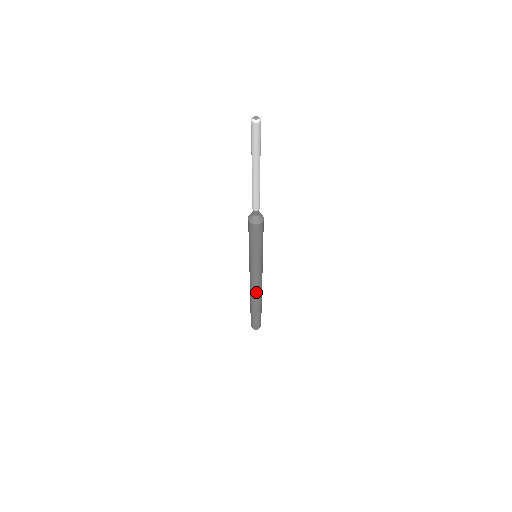
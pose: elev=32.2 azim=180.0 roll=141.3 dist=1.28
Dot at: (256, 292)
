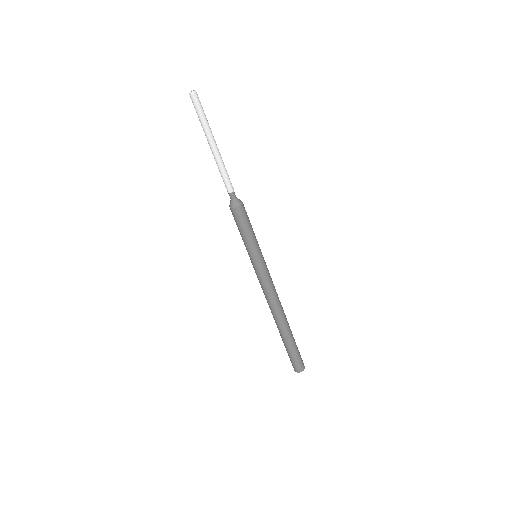
Dot at: (278, 305)
